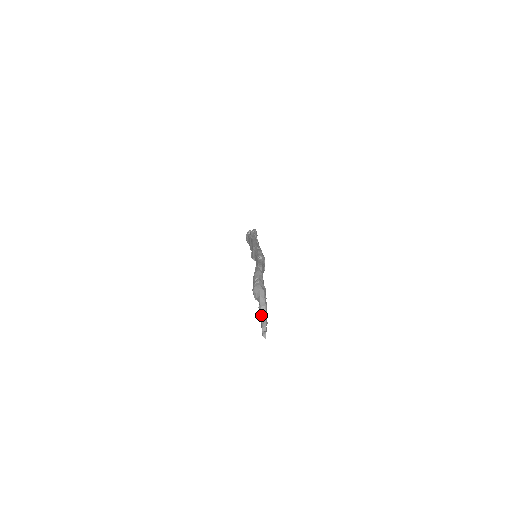
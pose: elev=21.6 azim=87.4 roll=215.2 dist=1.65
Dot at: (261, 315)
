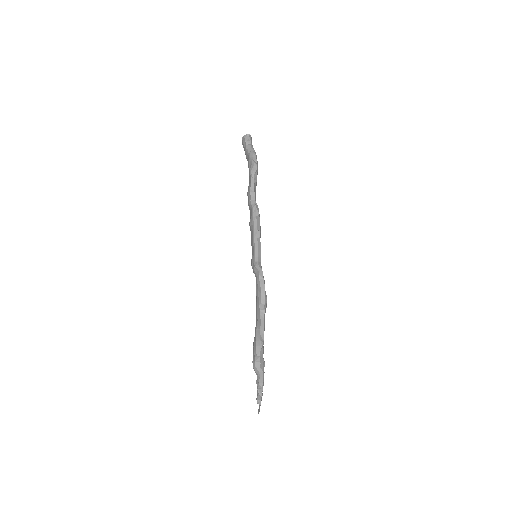
Dot at: (258, 390)
